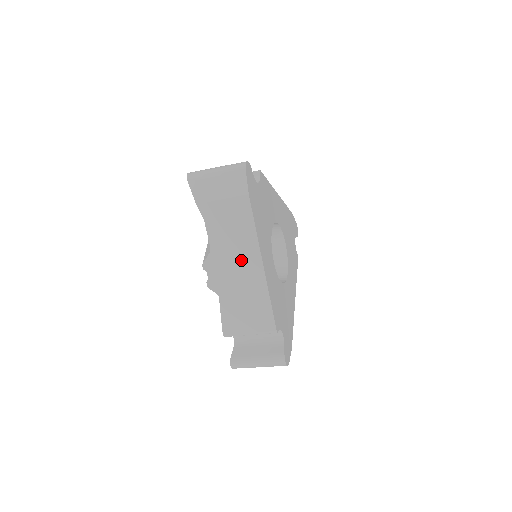
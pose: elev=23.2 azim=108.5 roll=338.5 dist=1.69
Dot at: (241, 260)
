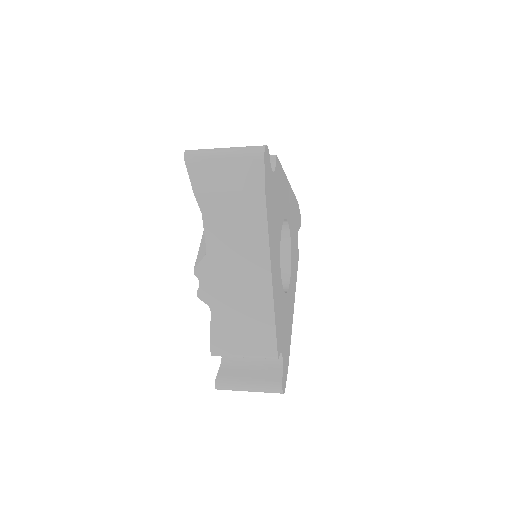
Dot at: (244, 270)
